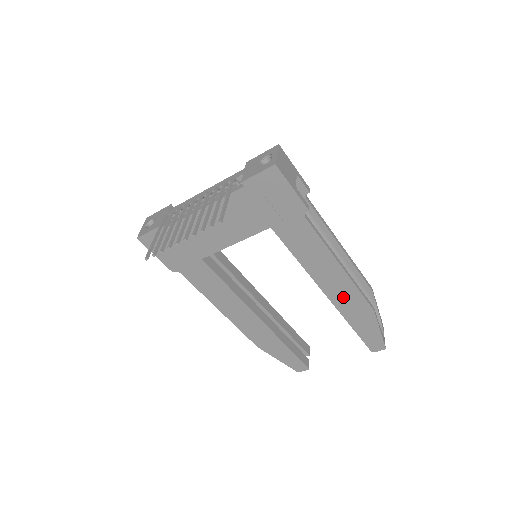
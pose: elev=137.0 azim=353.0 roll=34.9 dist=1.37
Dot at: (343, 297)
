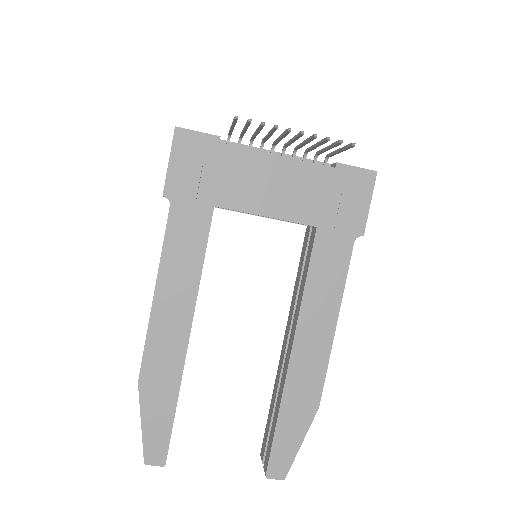
Dot at: (305, 366)
